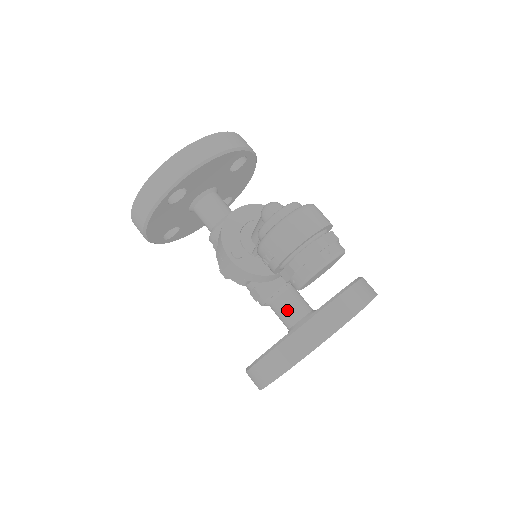
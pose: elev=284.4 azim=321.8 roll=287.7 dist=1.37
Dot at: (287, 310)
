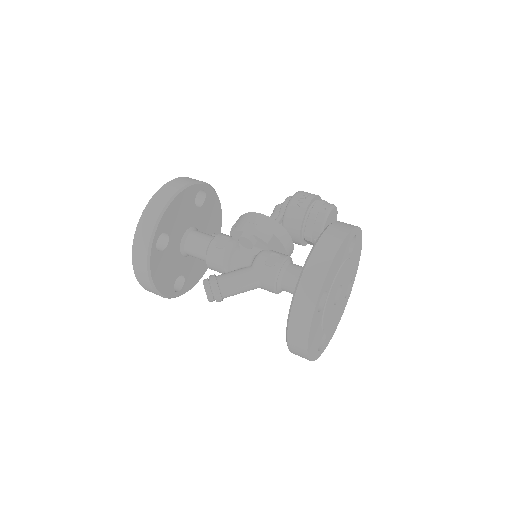
Dot at: occluded
